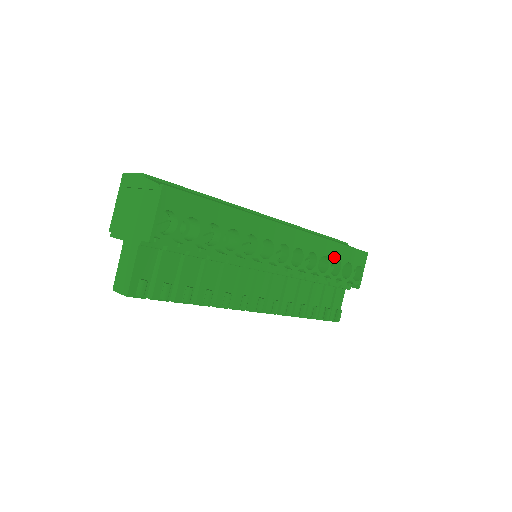
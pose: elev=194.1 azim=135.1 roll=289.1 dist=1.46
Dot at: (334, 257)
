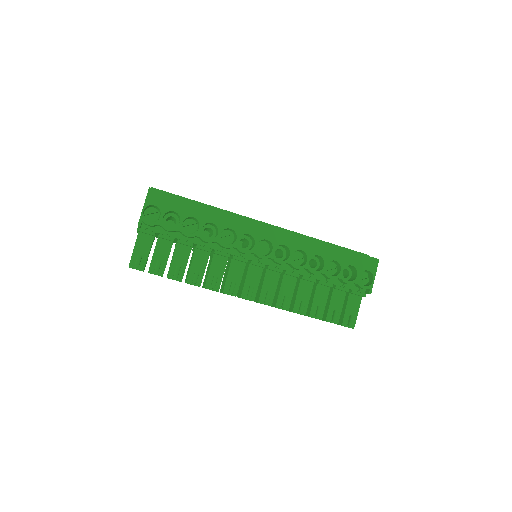
Dot at: (330, 258)
